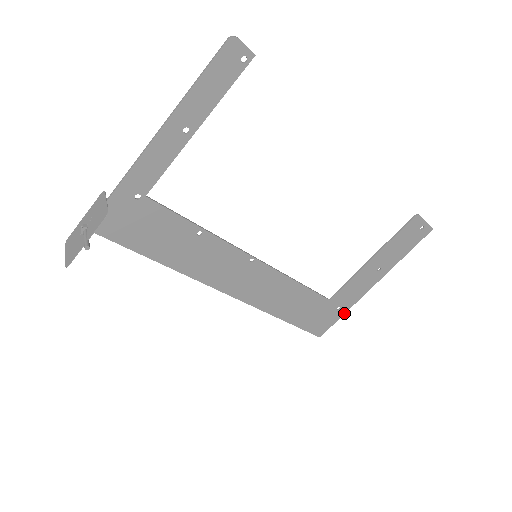
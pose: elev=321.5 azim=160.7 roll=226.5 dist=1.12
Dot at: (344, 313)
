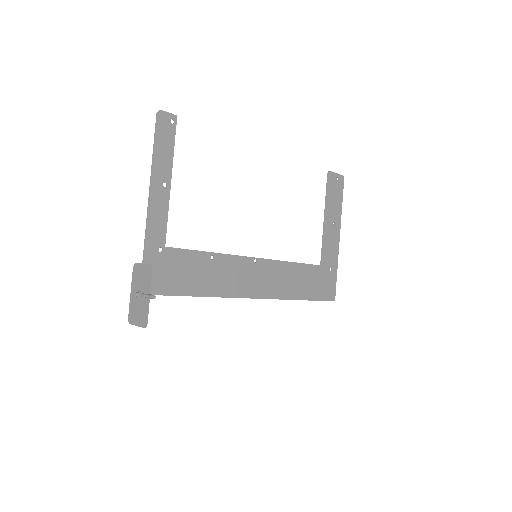
Dot at: (336, 271)
